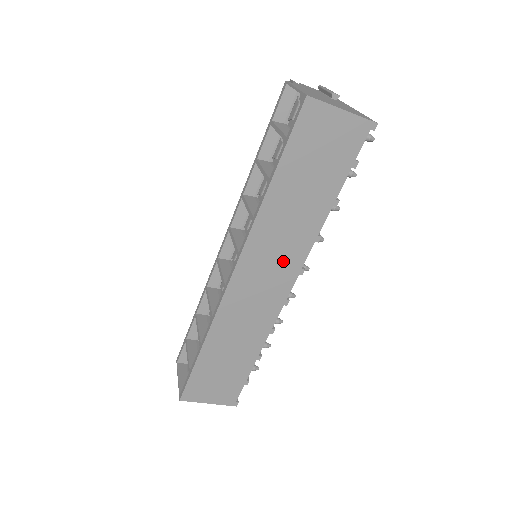
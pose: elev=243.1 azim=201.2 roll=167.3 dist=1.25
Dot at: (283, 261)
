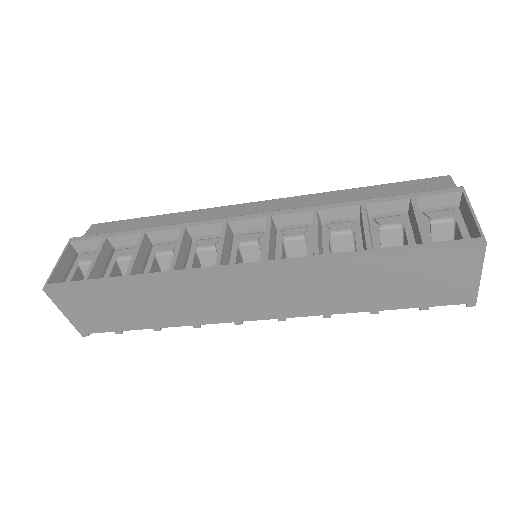
Dot at: (285, 301)
